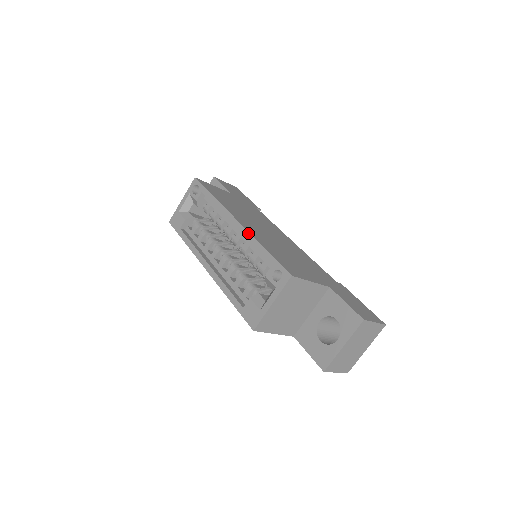
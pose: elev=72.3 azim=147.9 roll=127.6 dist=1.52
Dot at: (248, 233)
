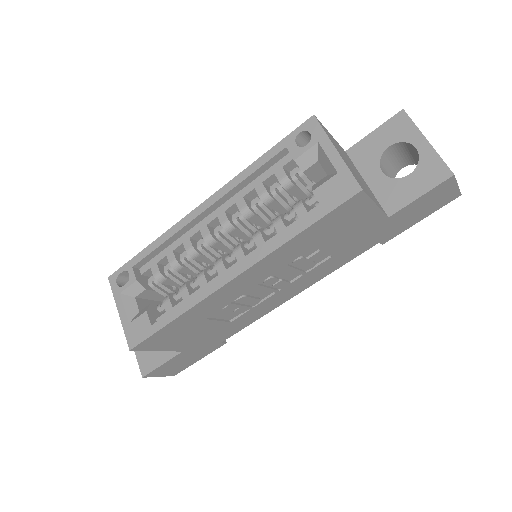
Dot at: (227, 184)
